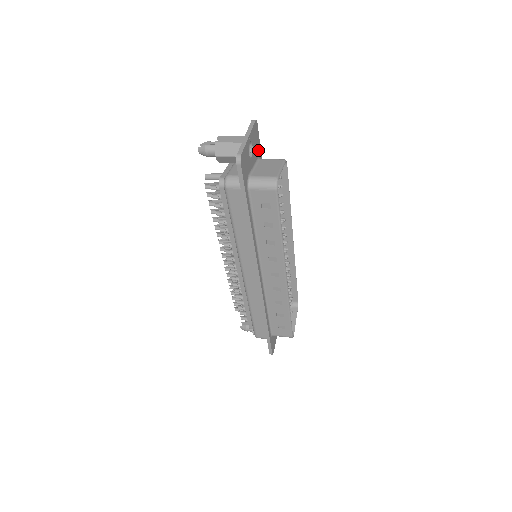
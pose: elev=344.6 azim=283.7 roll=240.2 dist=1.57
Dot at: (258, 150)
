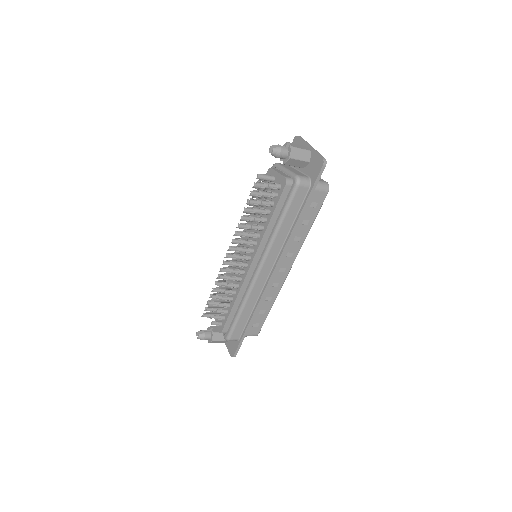
Dot at: occluded
